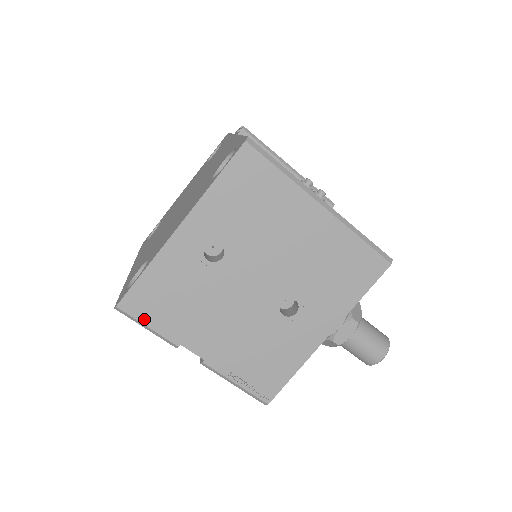
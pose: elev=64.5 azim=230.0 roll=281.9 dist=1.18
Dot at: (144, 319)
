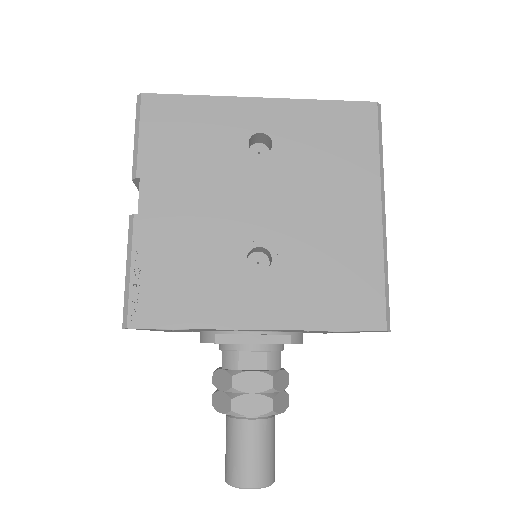
Dot at: (145, 126)
